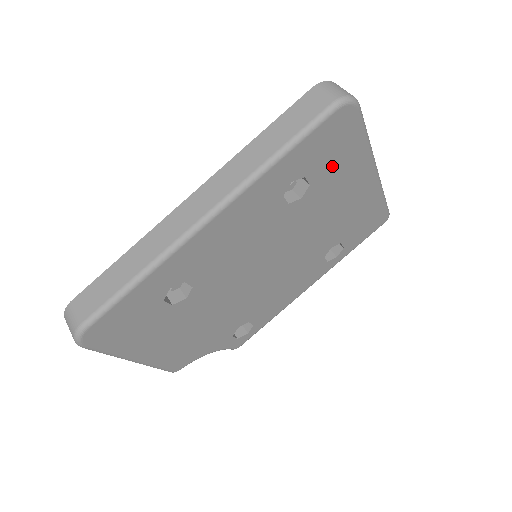
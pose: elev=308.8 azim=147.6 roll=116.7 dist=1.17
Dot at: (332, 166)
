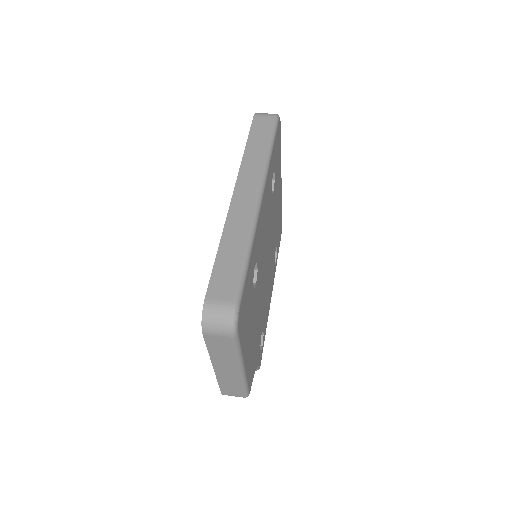
Dot at: (277, 167)
